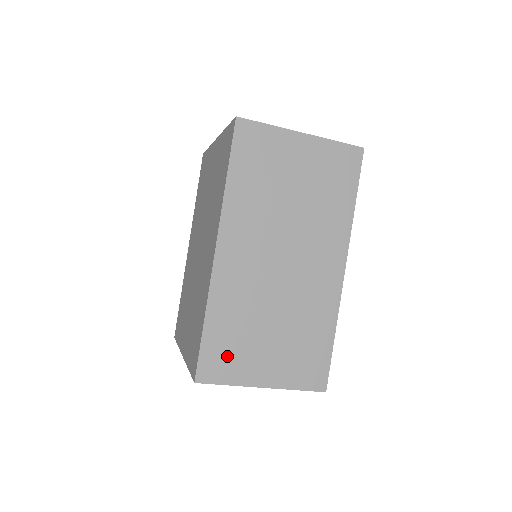
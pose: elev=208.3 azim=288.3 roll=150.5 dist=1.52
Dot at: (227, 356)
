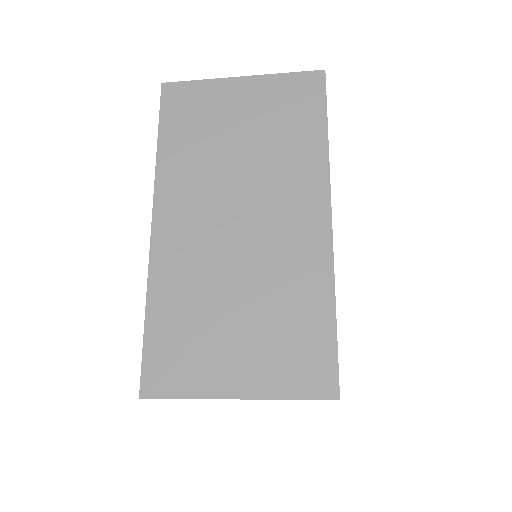
Dot at: (179, 357)
